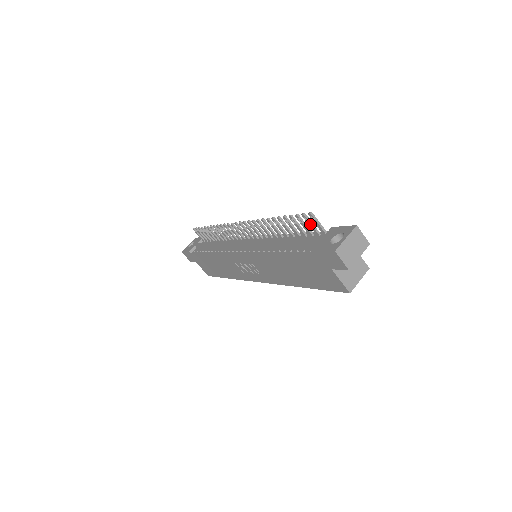
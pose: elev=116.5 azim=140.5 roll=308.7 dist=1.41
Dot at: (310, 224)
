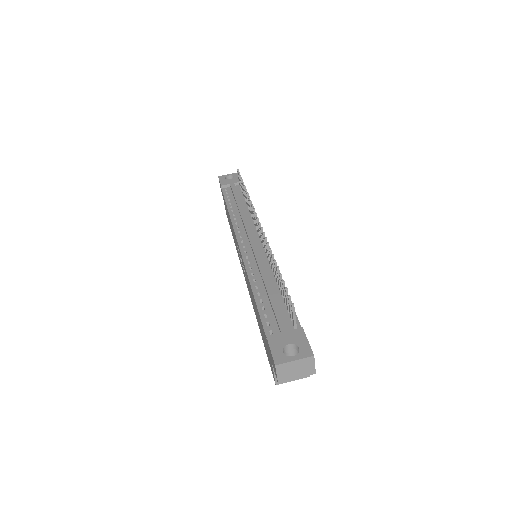
Dot at: (289, 307)
